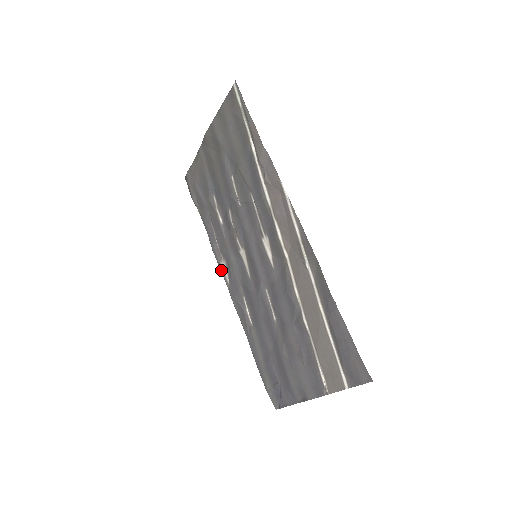
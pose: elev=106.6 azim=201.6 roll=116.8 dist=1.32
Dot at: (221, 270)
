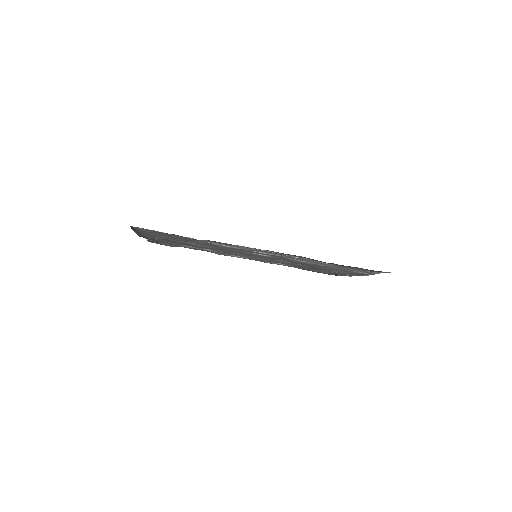
Dot at: occluded
